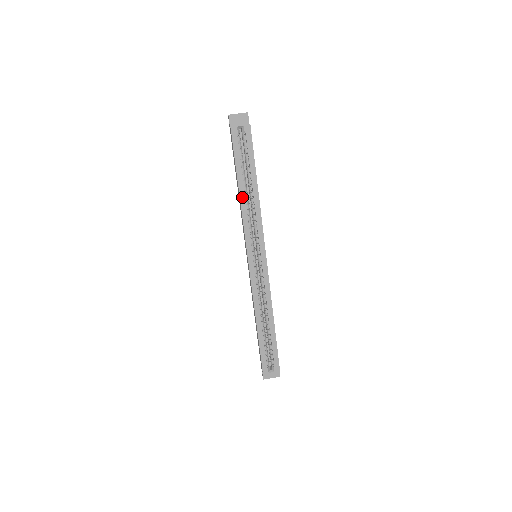
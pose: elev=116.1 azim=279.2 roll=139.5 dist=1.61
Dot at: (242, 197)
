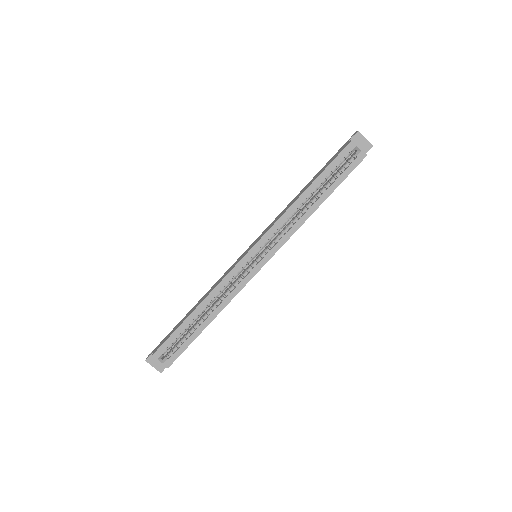
Dot at: (300, 199)
